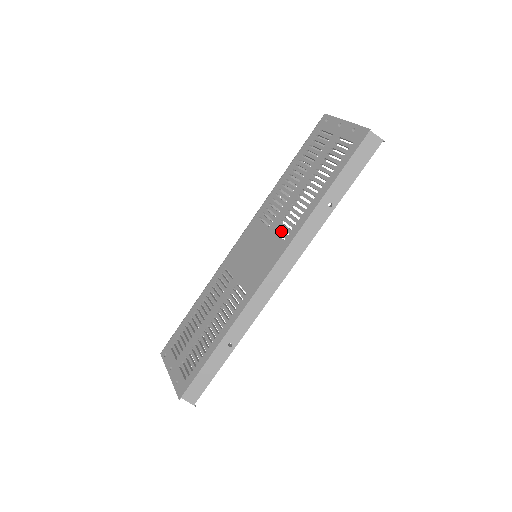
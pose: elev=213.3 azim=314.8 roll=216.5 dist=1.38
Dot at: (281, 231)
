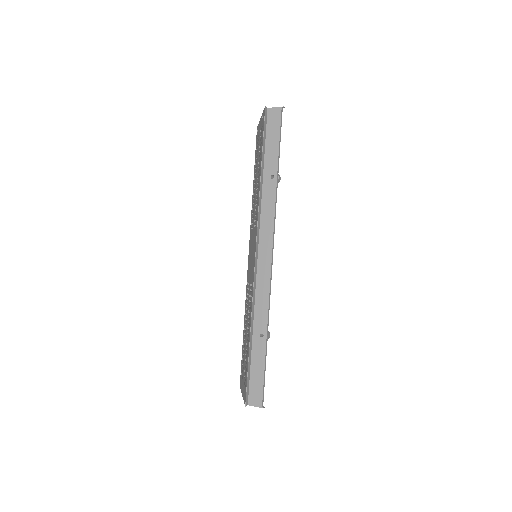
Dot at: (255, 222)
